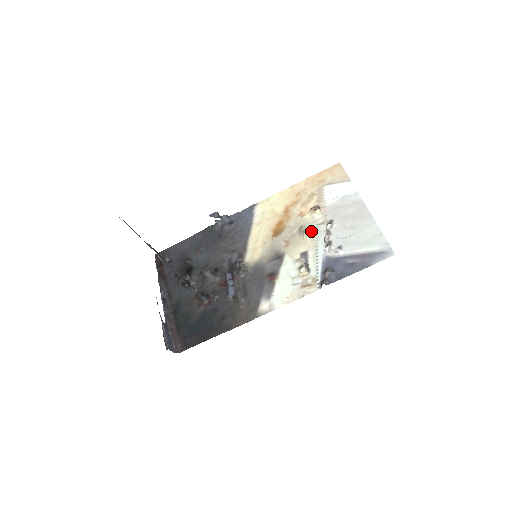
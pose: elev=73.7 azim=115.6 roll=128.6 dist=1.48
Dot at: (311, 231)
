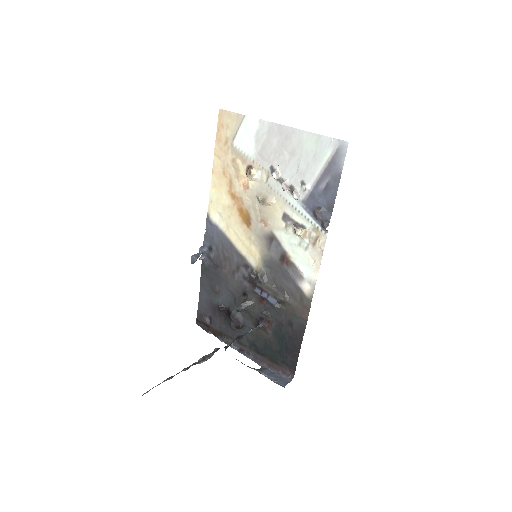
Dot at: (268, 193)
